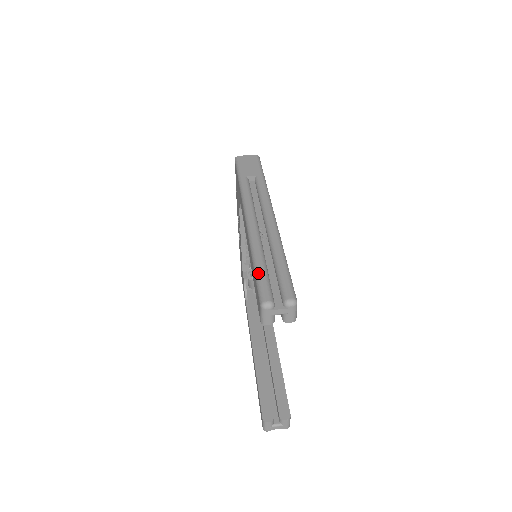
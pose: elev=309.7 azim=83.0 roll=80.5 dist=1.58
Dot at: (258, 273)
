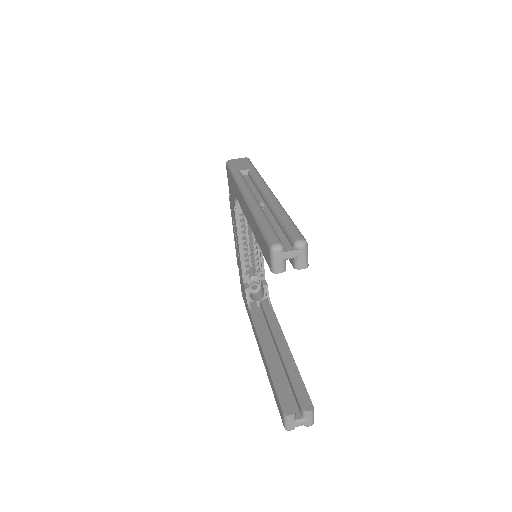
Dot at: (263, 227)
